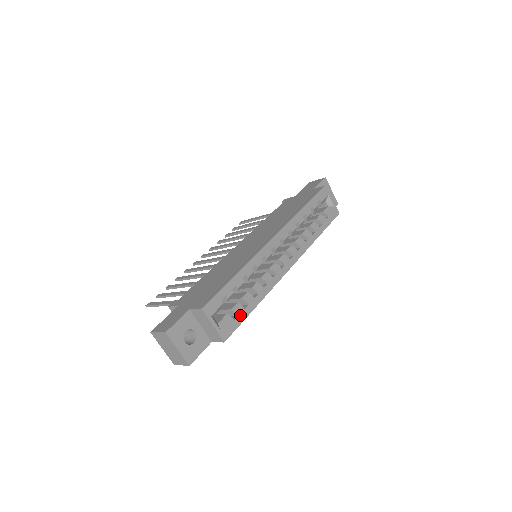
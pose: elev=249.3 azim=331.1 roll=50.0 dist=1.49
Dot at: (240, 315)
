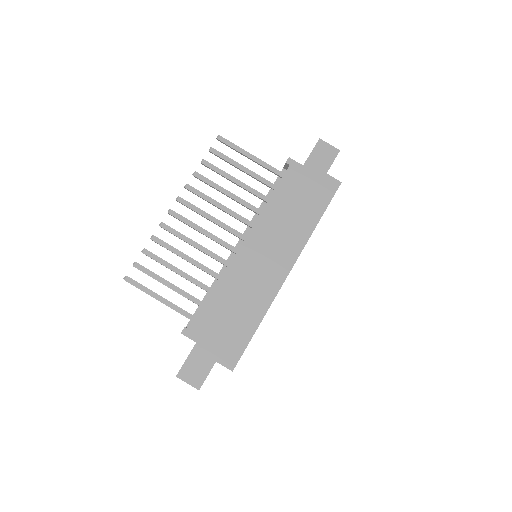
Dot at: occluded
